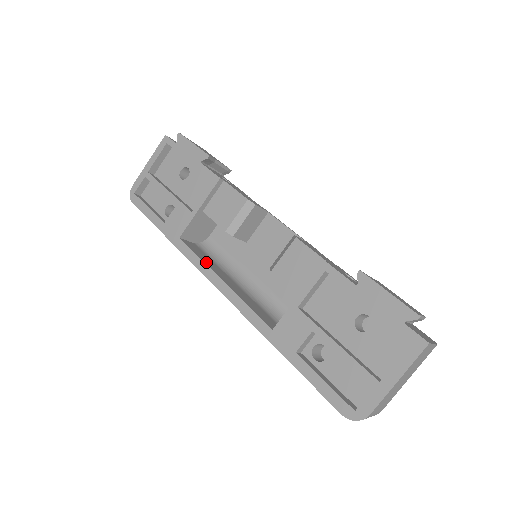
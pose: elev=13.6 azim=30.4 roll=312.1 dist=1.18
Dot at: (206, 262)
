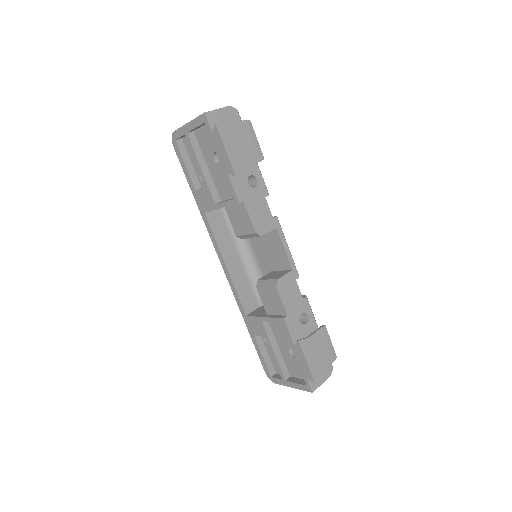
Dot at: (220, 242)
